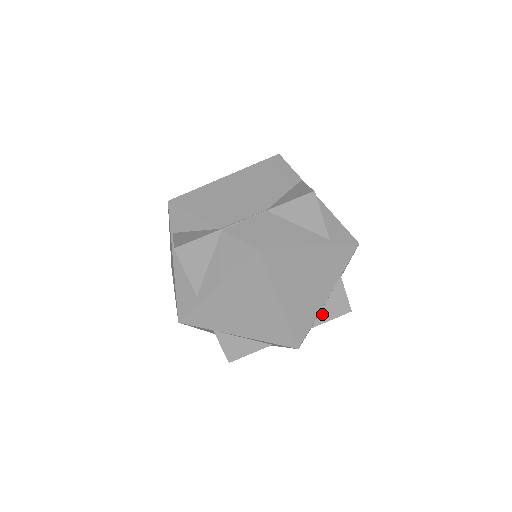
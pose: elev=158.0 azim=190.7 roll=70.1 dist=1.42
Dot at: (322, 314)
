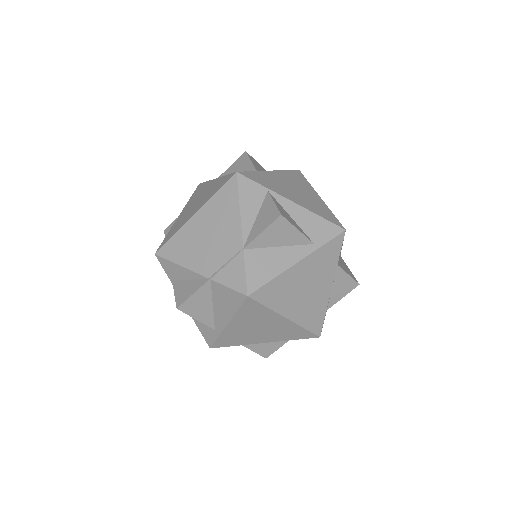
Dot at: (332, 297)
